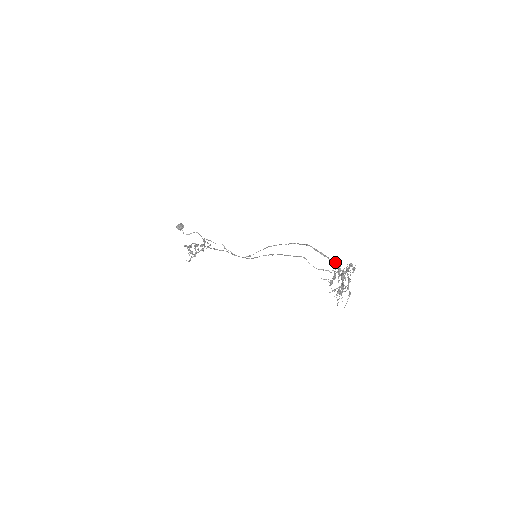
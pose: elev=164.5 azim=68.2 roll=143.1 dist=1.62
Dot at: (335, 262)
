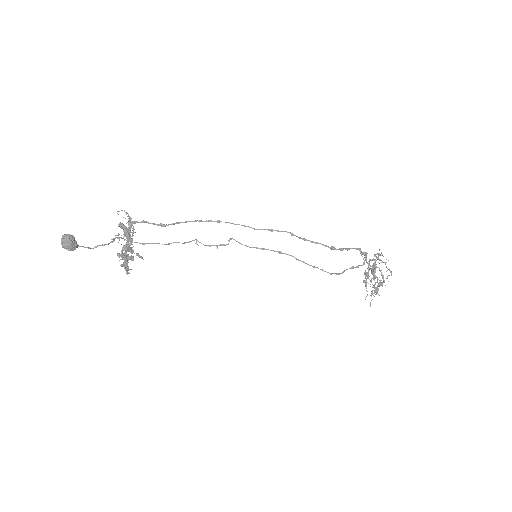
Dot at: (374, 276)
